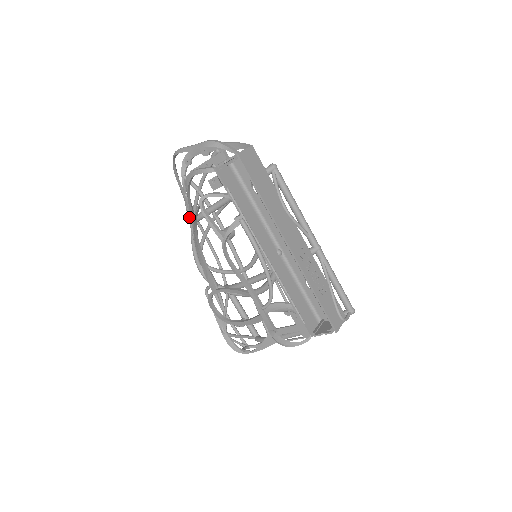
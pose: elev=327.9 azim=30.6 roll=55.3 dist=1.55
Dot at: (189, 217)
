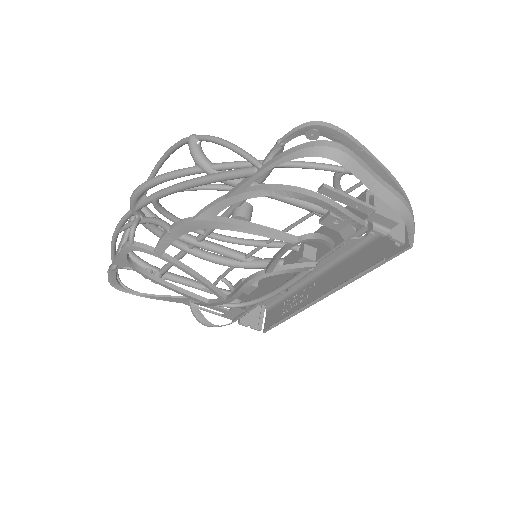
Dot at: (220, 181)
